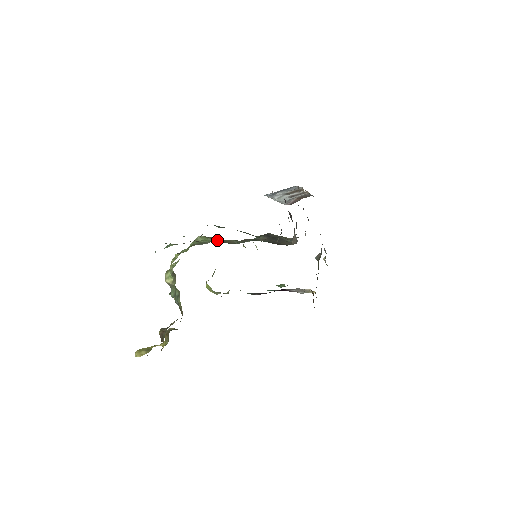
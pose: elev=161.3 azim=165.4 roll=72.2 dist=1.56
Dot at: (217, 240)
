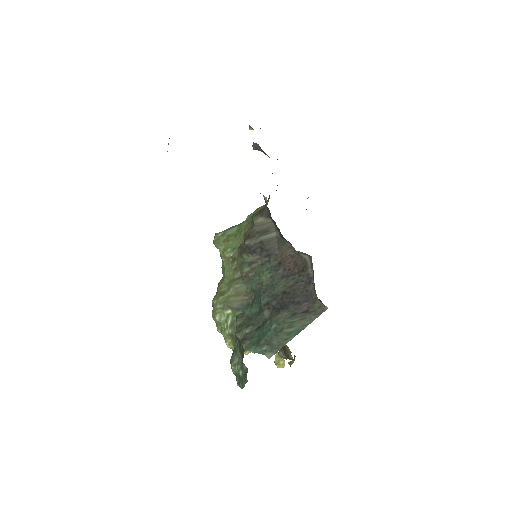
Dot at: (238, 311)
